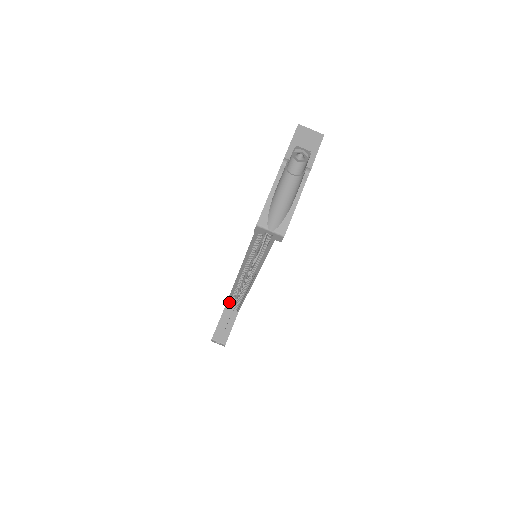
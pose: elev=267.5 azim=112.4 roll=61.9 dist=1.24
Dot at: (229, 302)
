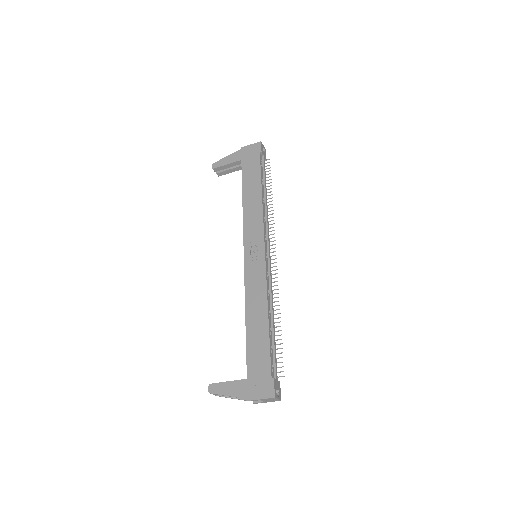
Dot at: (244, 171)
